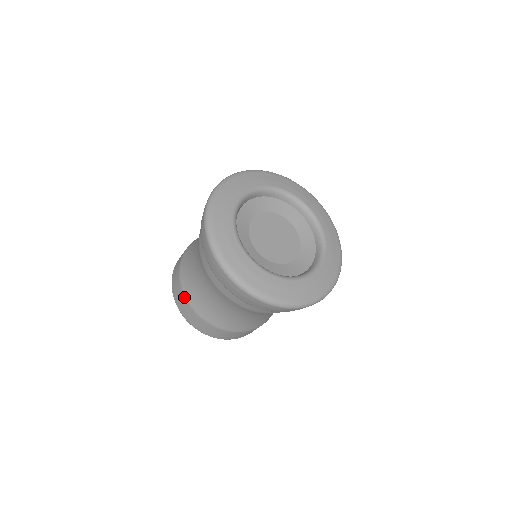
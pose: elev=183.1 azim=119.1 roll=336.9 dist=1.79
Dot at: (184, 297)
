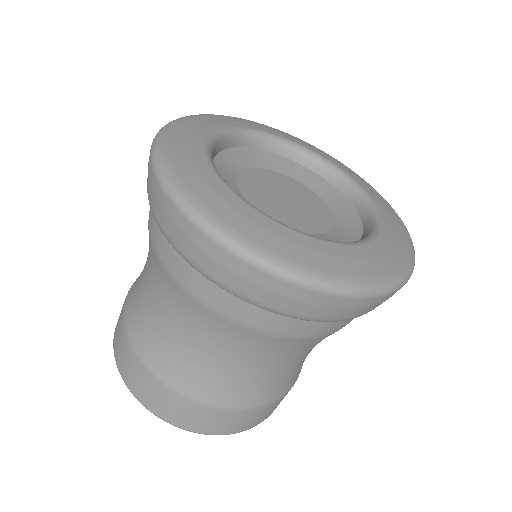
Dot at: (127, 342)
